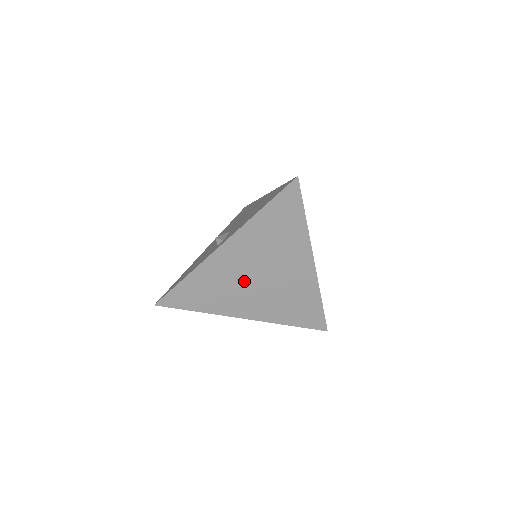
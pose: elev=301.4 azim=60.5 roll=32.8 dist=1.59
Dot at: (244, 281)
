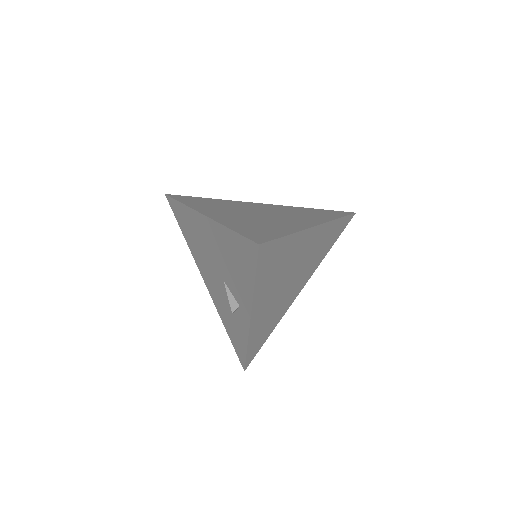
Dot at: (282, 295)
